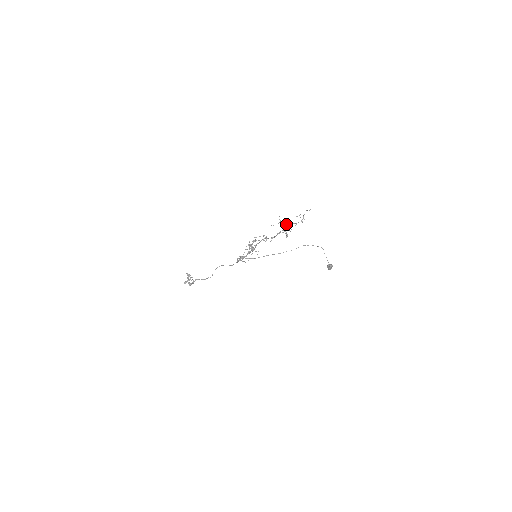
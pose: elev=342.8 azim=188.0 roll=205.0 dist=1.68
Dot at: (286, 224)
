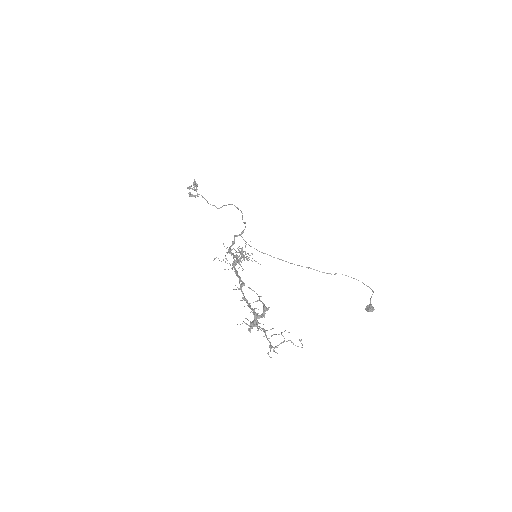
Dot at: (258, 317)
